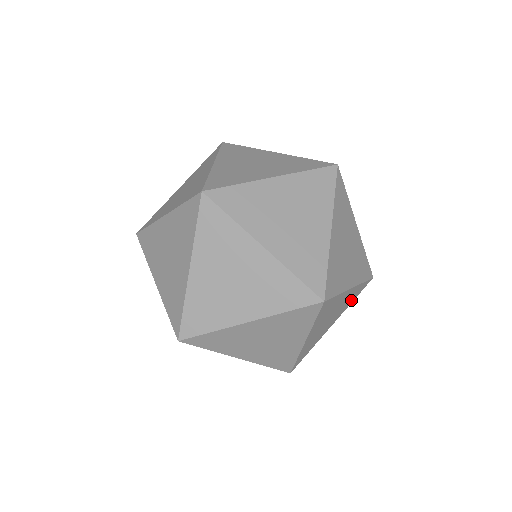
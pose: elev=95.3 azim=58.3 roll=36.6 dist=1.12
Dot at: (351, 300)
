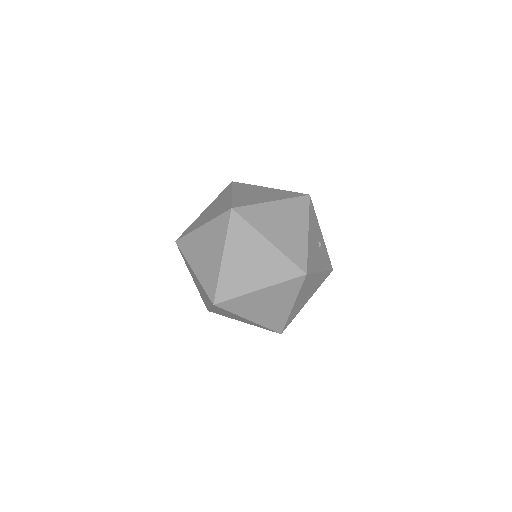
Dot at: occluded
